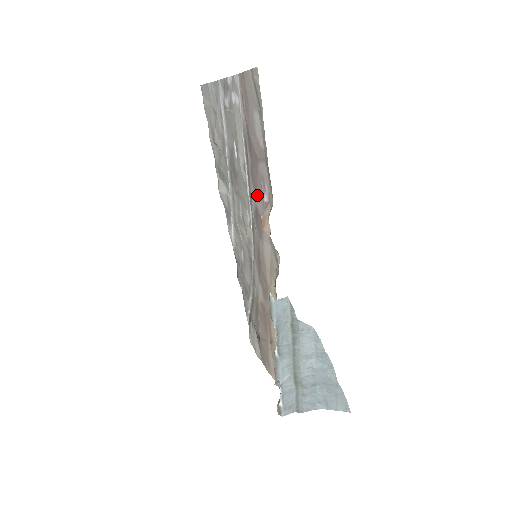
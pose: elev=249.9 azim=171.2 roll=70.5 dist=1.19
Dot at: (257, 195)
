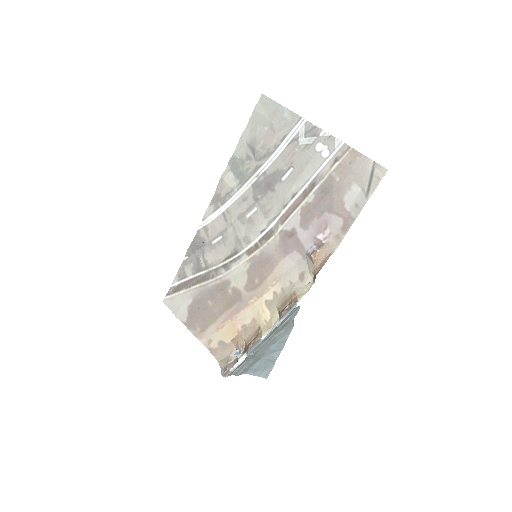
Dot at: (305, 226)
